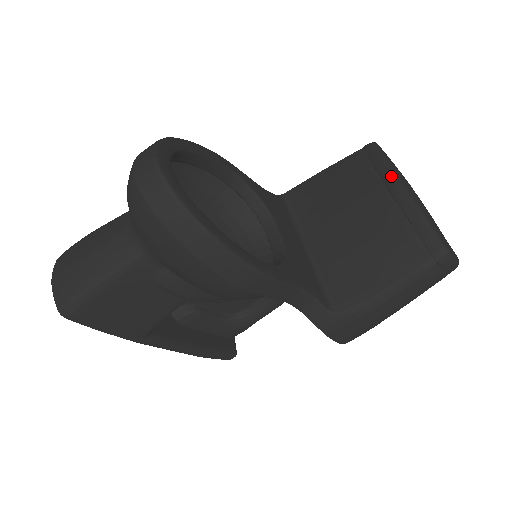
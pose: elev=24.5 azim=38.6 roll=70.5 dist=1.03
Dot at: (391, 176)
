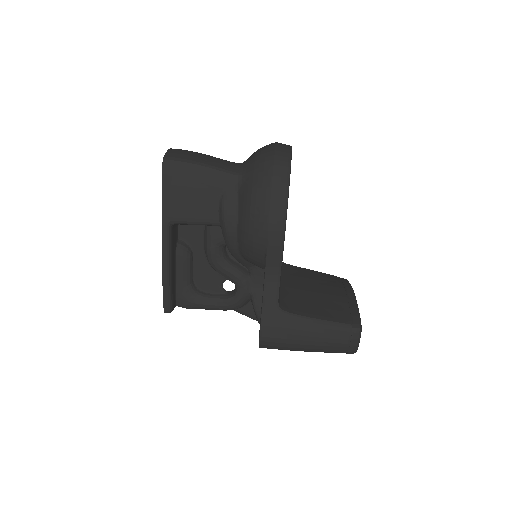
Dot at: (351, 288)
